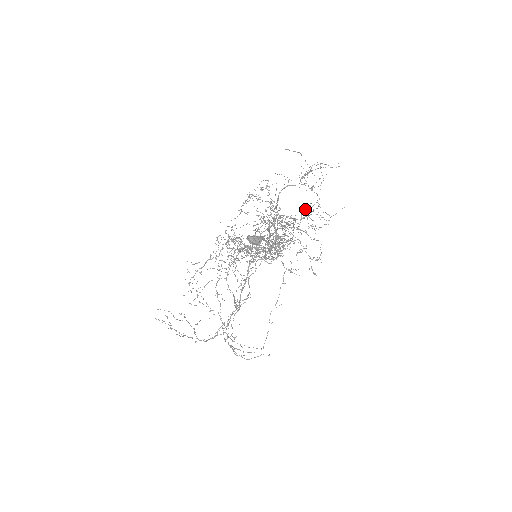
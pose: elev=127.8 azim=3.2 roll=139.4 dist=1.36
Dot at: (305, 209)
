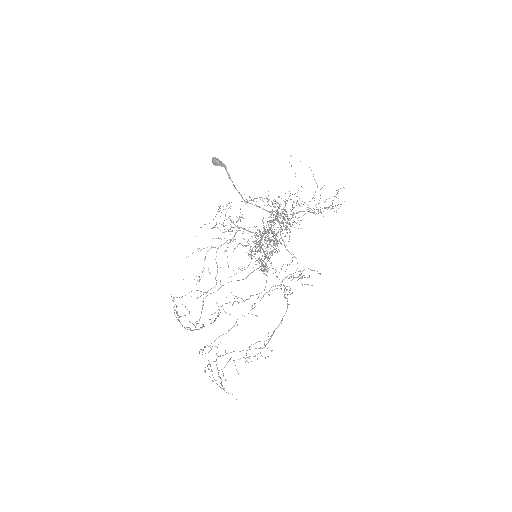
Dot at: (289, 196)
